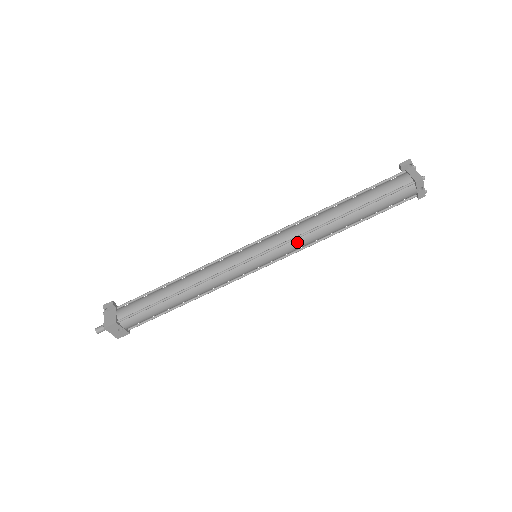
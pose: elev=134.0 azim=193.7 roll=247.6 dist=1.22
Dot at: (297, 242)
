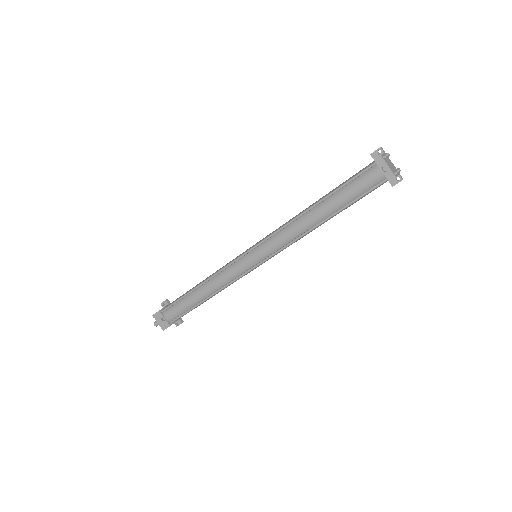
Dot at: (279, 235)
